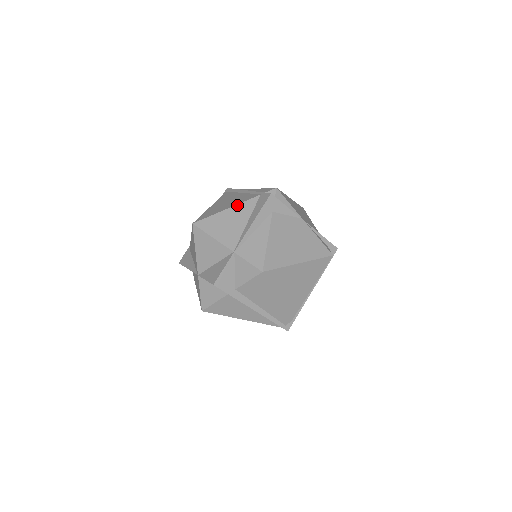
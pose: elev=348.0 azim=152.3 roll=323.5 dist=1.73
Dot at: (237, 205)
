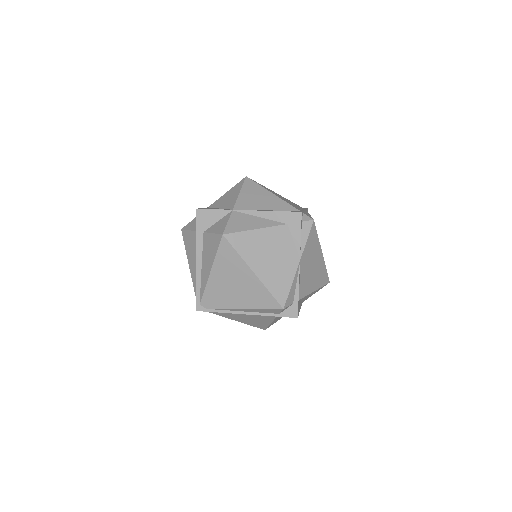
Dot at: (280, 198)
